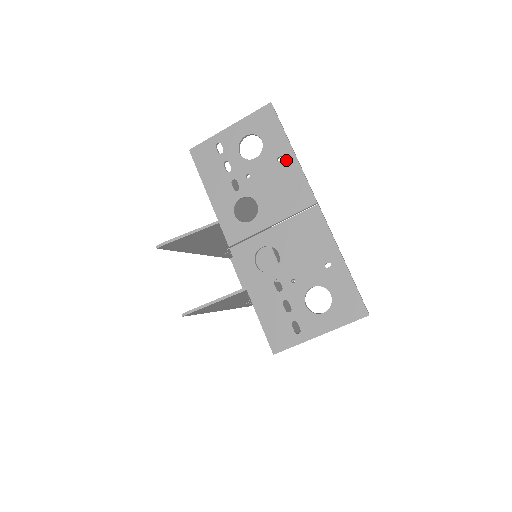
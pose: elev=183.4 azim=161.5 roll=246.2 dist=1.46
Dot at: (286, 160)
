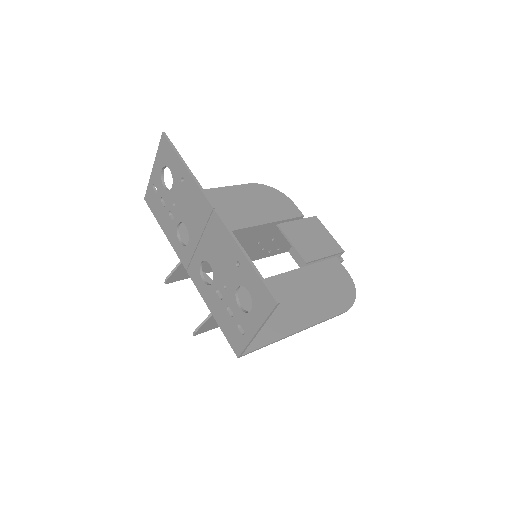
Dot at: (185, 179)
